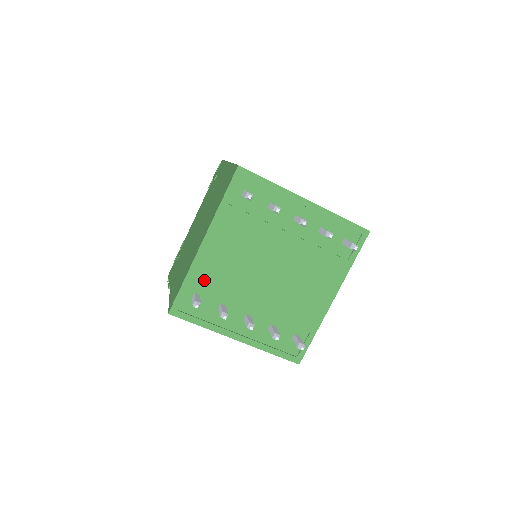
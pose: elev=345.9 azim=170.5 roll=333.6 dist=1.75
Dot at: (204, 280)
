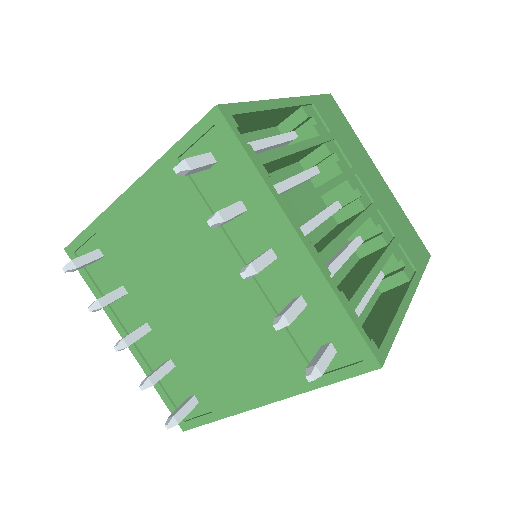
Dot at: (113, 241)
